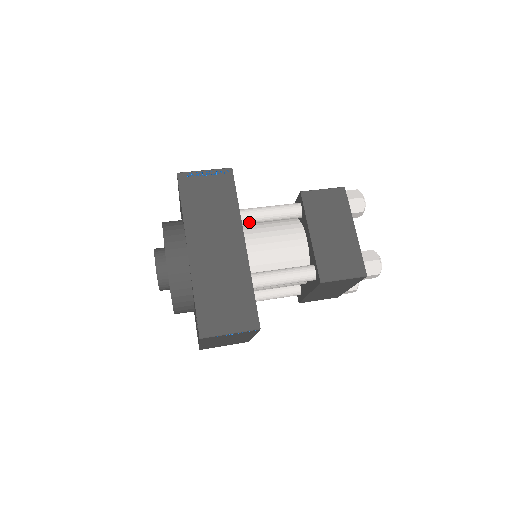
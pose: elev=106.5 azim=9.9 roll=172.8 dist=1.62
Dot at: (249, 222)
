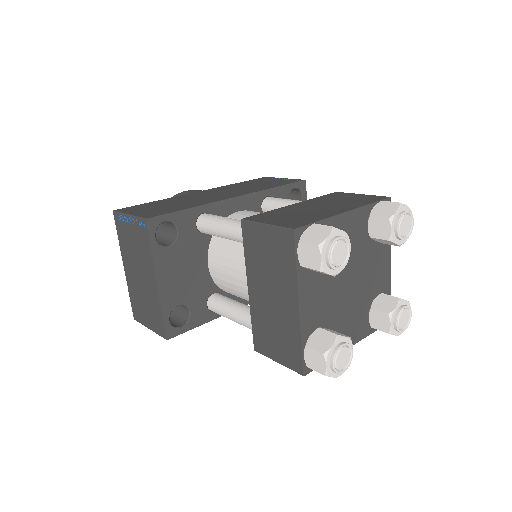
Dot at: (270, 207)
